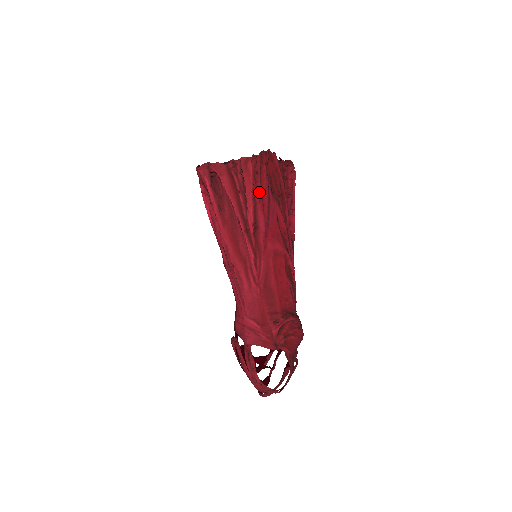
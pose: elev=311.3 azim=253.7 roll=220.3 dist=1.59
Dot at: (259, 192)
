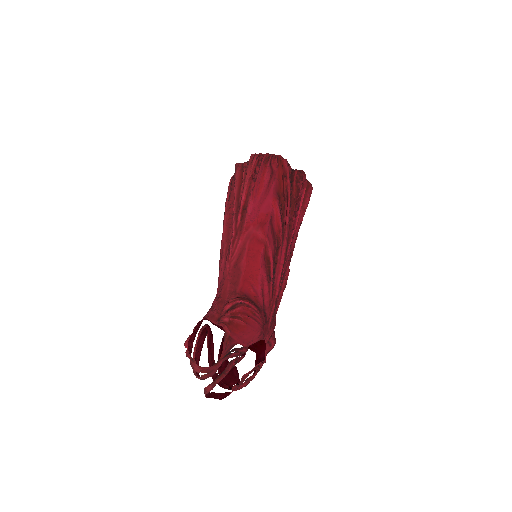
Dot at: (255, 181)
